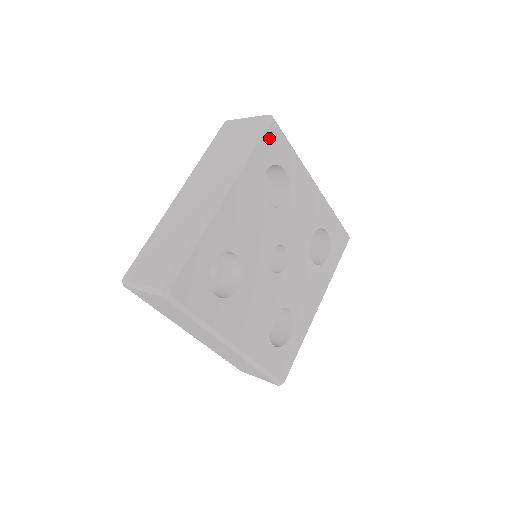
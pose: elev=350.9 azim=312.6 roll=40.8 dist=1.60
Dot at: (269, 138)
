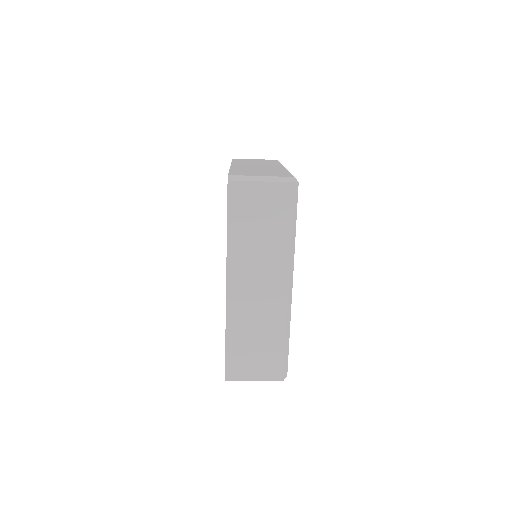
Dot at: occluded
